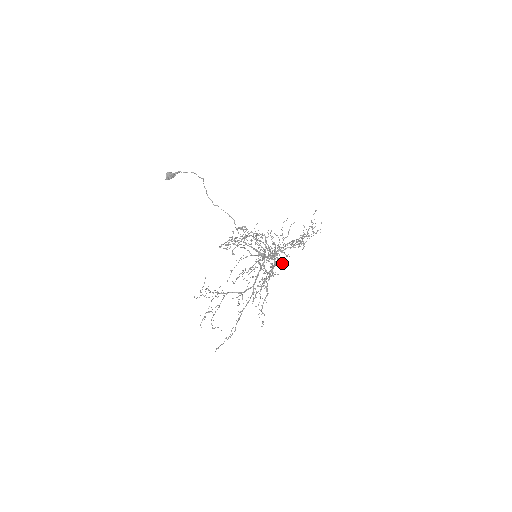
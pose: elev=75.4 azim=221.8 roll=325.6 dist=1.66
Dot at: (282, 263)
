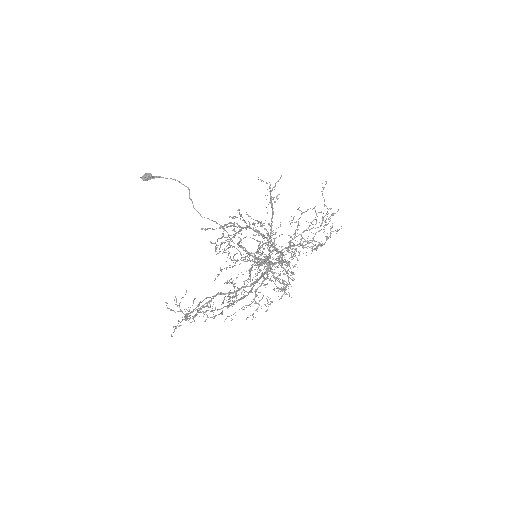
Dot at: (292, 256)
